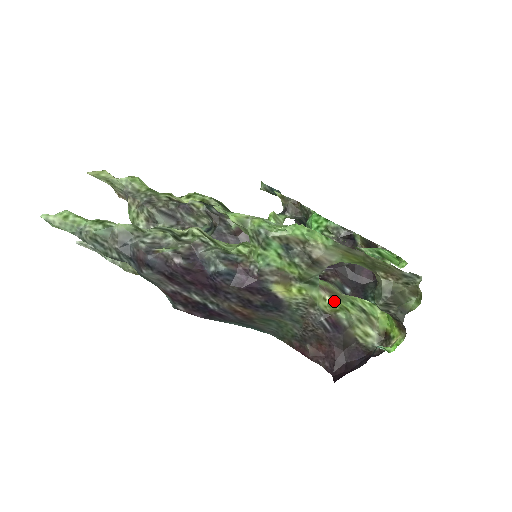
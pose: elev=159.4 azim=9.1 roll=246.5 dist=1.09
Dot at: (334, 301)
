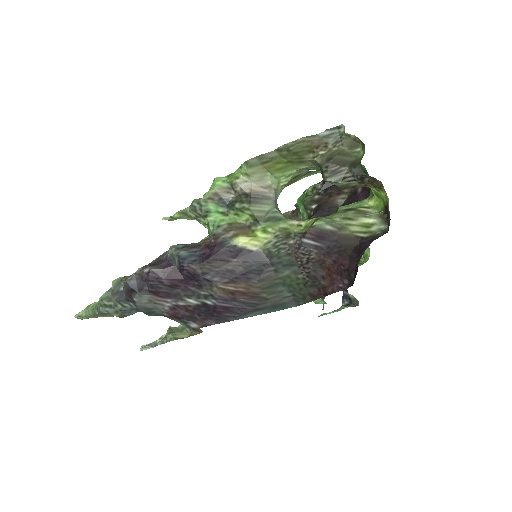
Dot at: (310, 221)
